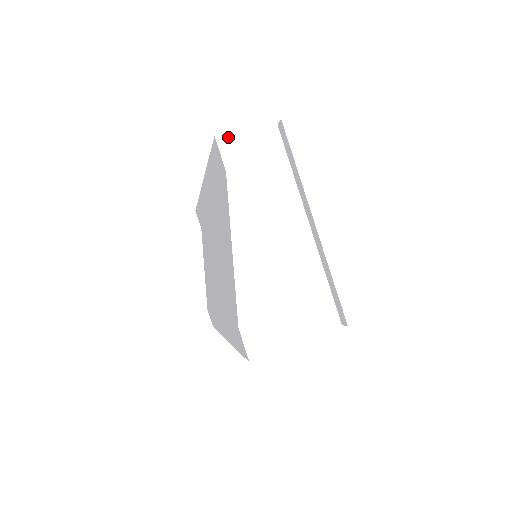
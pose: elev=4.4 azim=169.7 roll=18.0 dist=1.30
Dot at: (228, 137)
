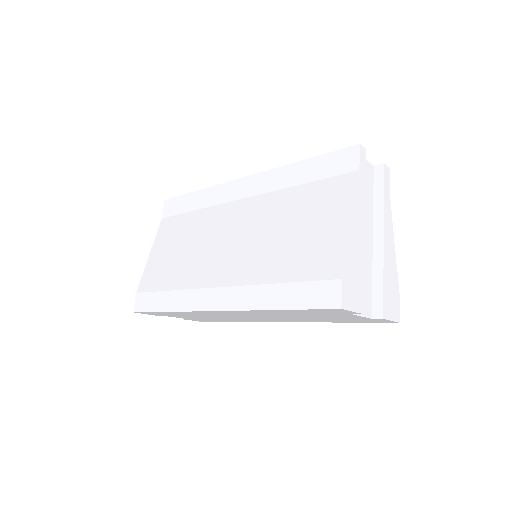
Dot at: (364, 151)
